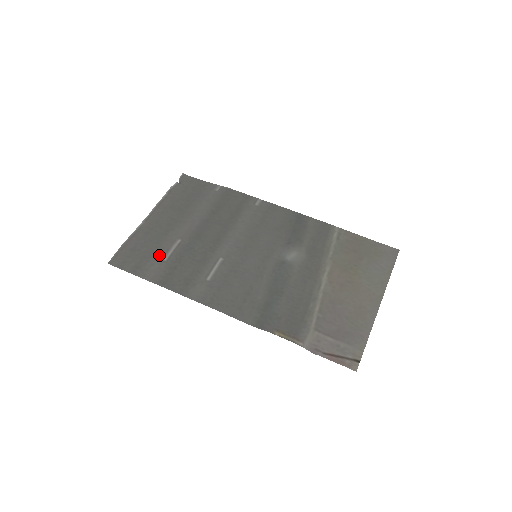
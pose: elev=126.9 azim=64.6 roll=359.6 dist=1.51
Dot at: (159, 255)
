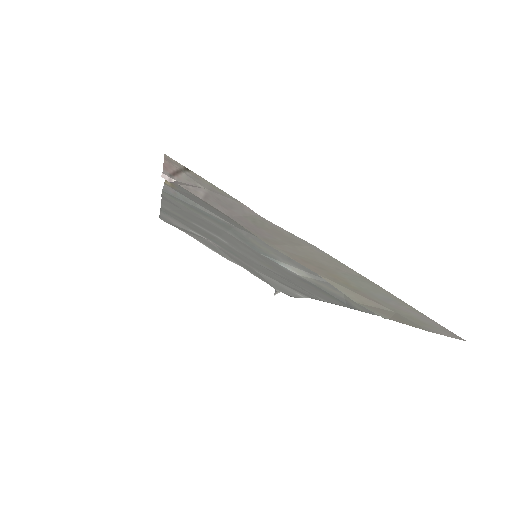
Dot at: (192, 232)
